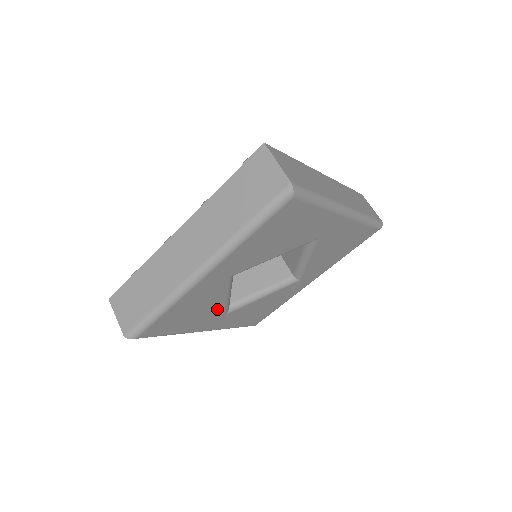
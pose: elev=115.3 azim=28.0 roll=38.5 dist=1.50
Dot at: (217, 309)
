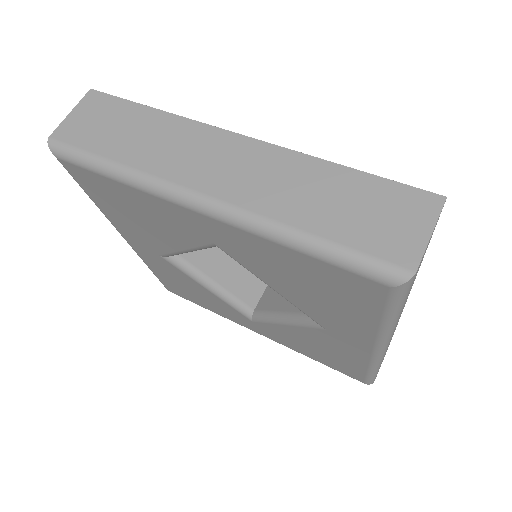
Dot at: (161, 243)
